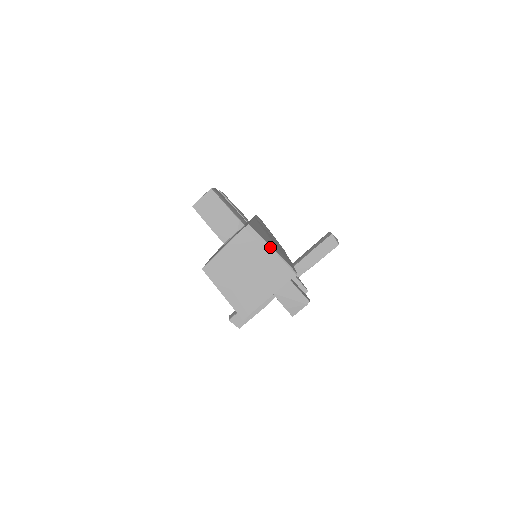
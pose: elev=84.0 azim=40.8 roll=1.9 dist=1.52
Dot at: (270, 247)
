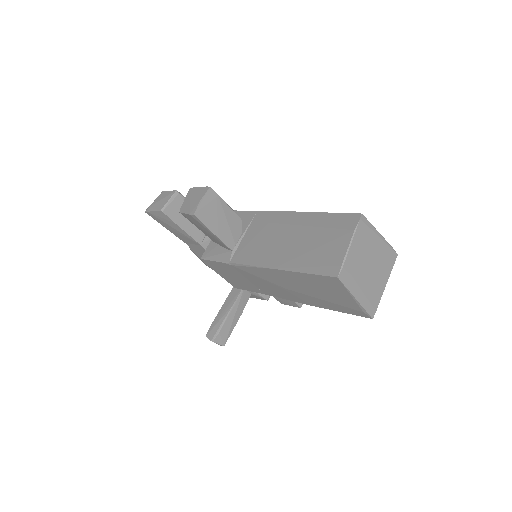
Dot at: (379, 233)
